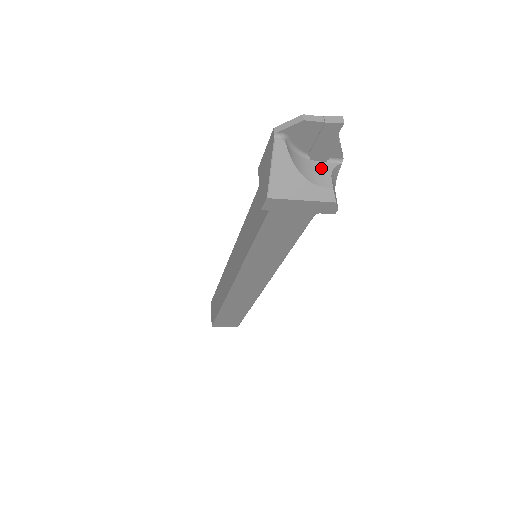
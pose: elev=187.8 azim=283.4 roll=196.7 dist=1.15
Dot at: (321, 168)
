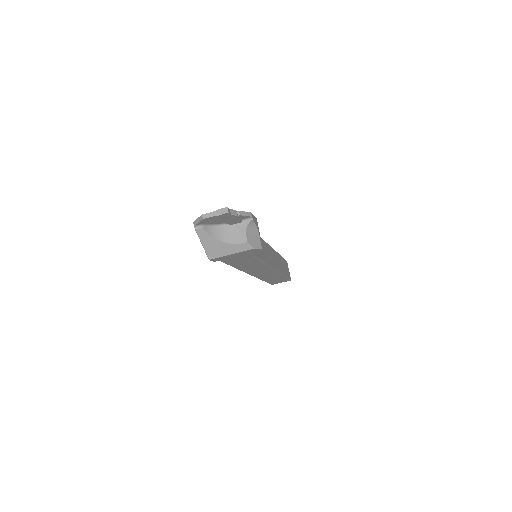
Dot at: (238, 229)
